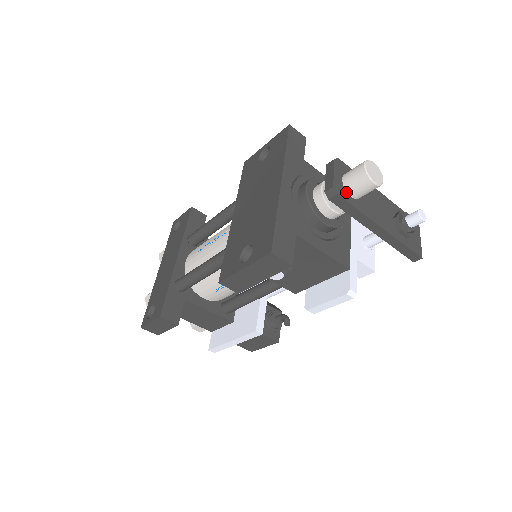
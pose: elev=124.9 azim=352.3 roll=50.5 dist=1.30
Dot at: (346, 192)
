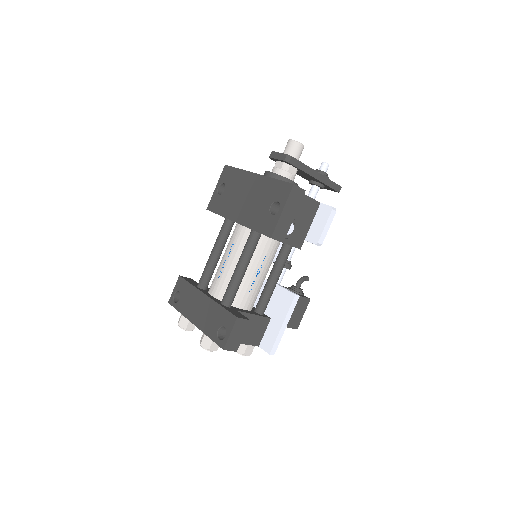
Dot at: occluded
